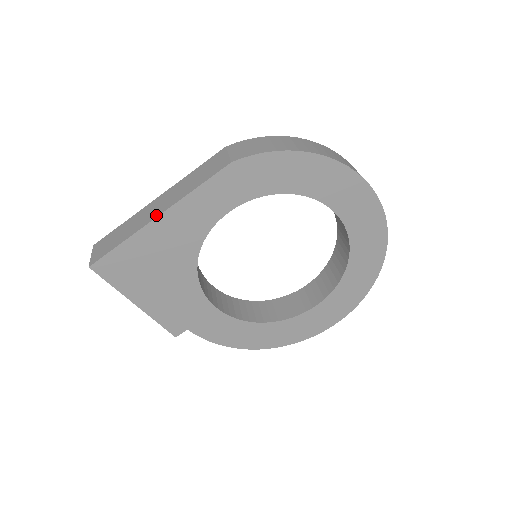
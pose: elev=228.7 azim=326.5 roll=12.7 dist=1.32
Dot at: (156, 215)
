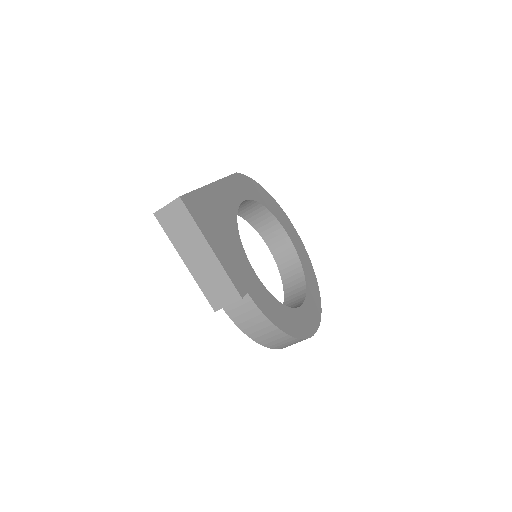
Dot at: occluded
